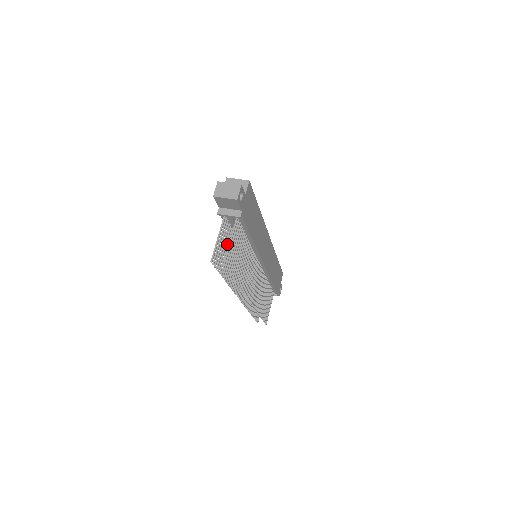
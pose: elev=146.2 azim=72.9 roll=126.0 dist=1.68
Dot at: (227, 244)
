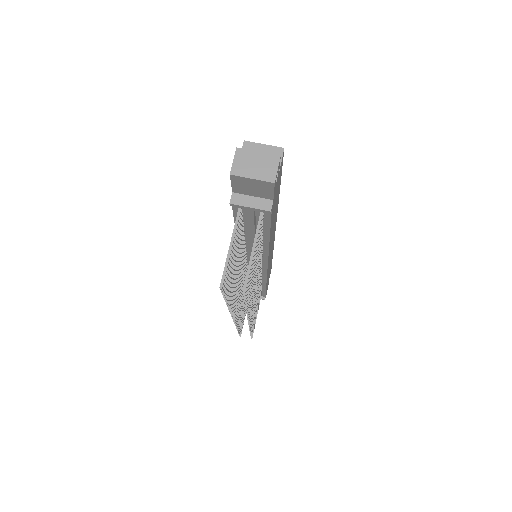
Dot at: occluded
